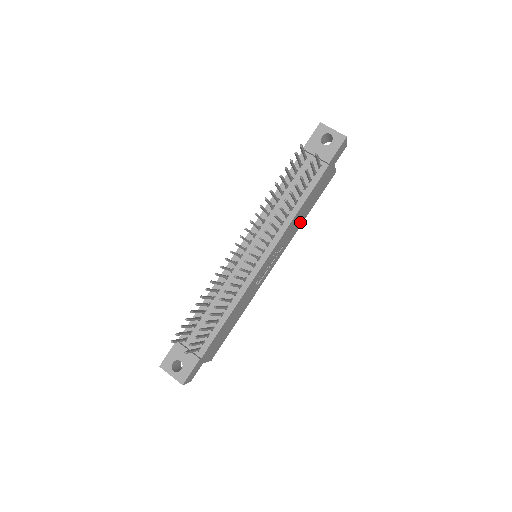
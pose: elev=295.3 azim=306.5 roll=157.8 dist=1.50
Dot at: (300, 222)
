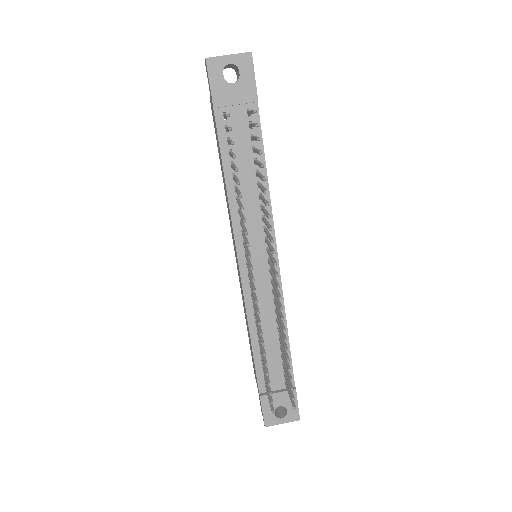
Dot at: occluded
